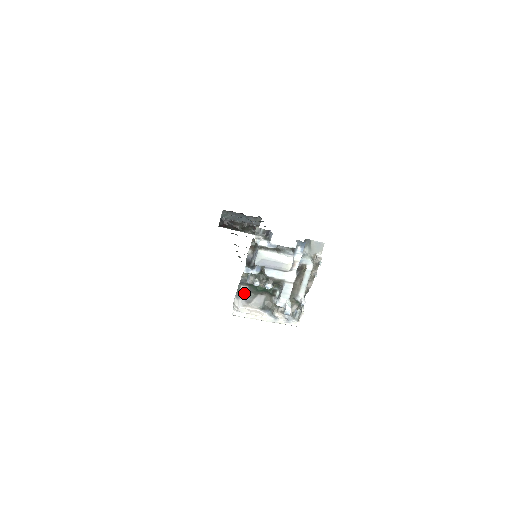
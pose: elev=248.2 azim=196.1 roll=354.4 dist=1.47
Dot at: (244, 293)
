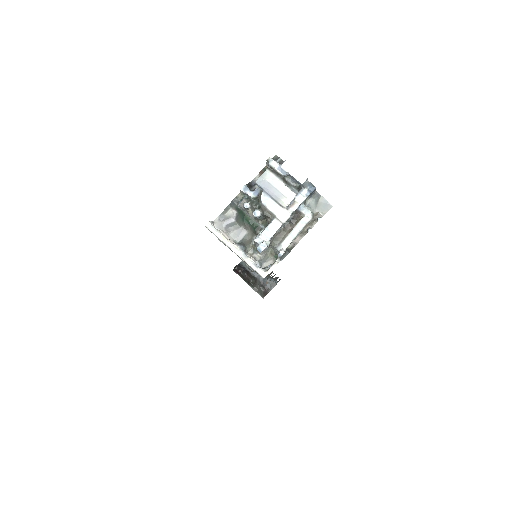
Dot at: (229, 218)
